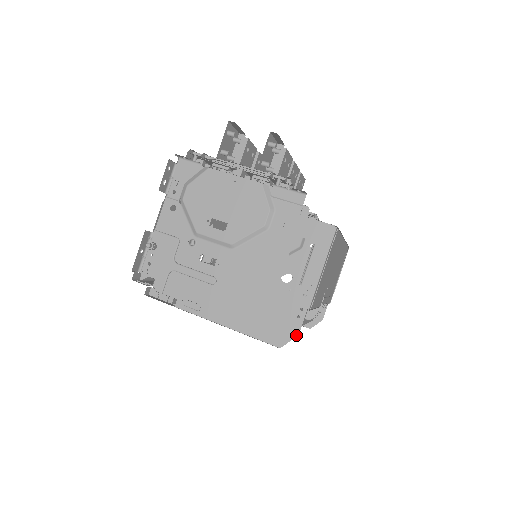
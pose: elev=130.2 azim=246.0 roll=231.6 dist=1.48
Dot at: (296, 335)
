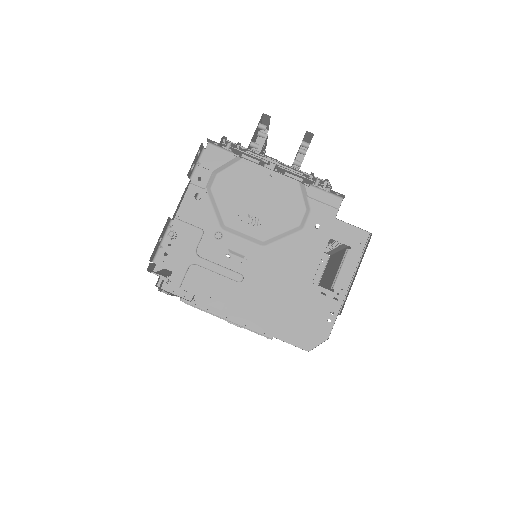
Dot at: (325, 339)
